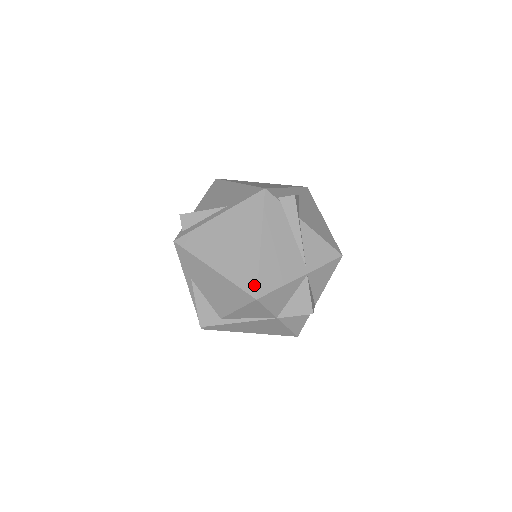
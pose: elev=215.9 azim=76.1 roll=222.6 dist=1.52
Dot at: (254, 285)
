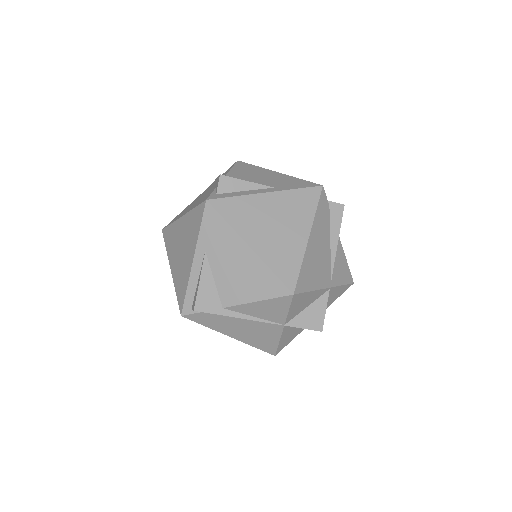
Dot at: (294, 278)
